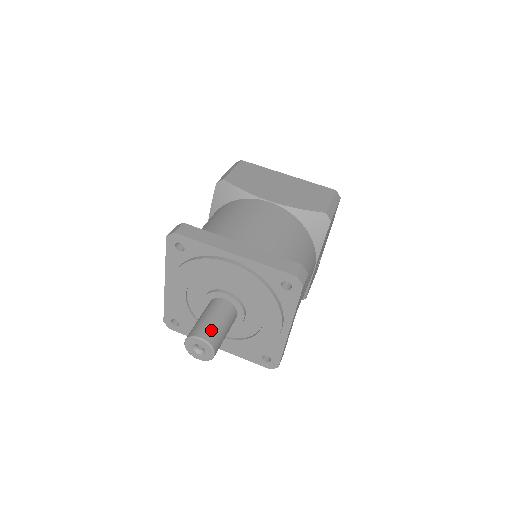
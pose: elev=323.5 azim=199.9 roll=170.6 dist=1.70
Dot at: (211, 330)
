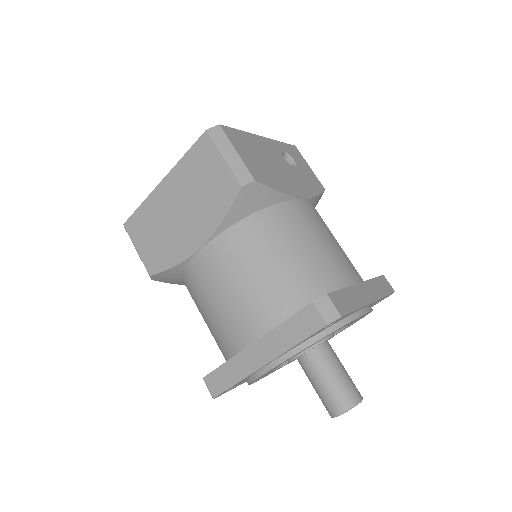
Dot at: (335, 398)
